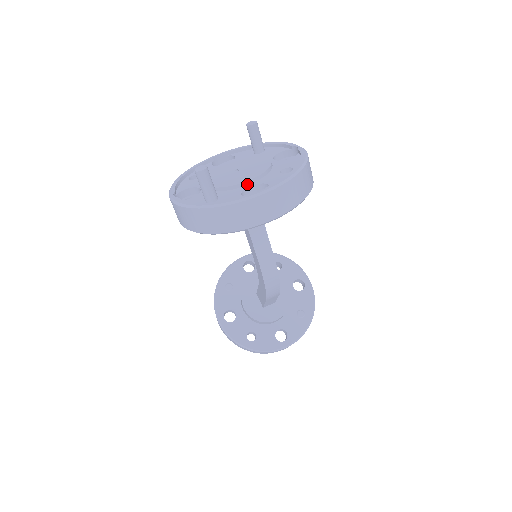
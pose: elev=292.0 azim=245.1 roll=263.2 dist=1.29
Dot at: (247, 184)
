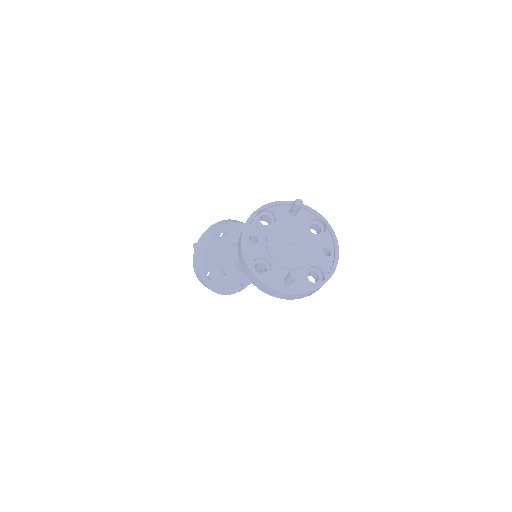
Dot at: (306, 265)
